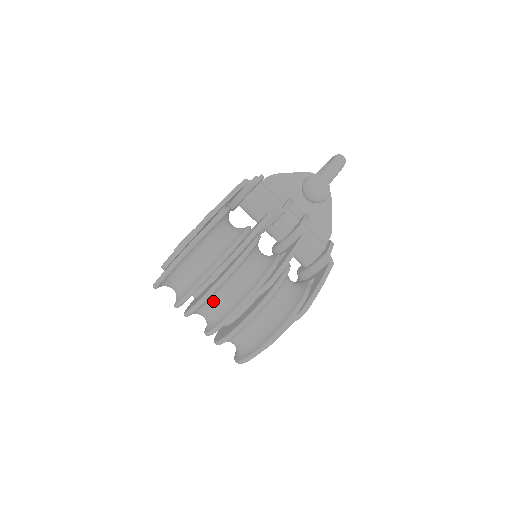
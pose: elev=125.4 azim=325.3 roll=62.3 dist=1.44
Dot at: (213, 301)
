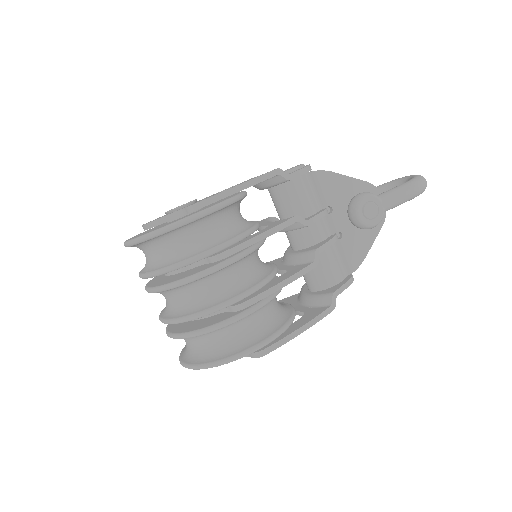
Dot at: (172, 293)
